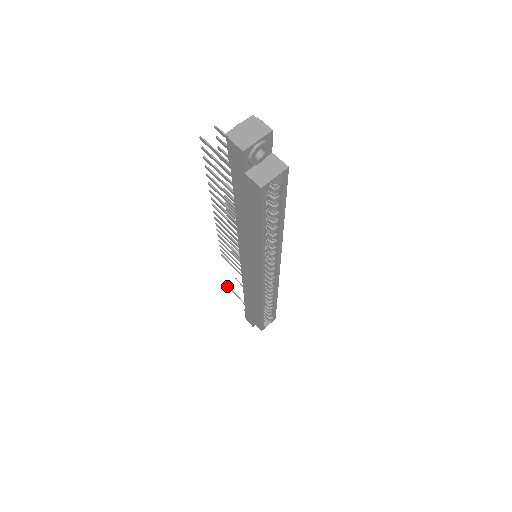
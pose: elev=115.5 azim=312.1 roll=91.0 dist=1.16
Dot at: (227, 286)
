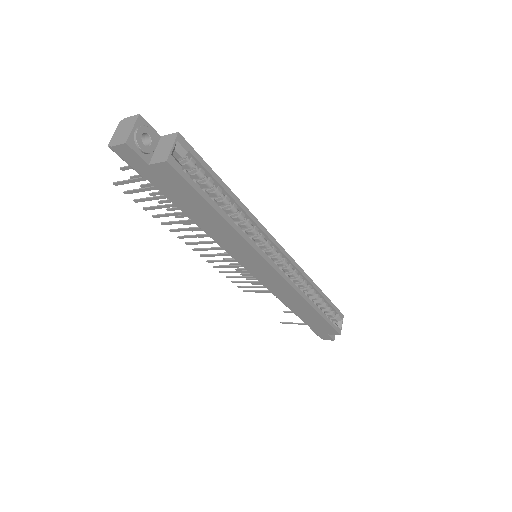
Dot at: occluded
